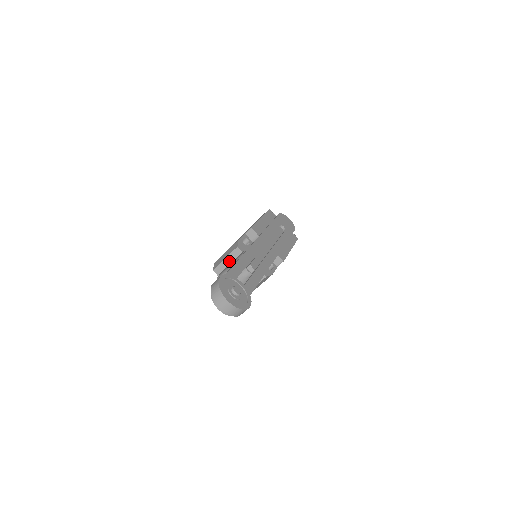
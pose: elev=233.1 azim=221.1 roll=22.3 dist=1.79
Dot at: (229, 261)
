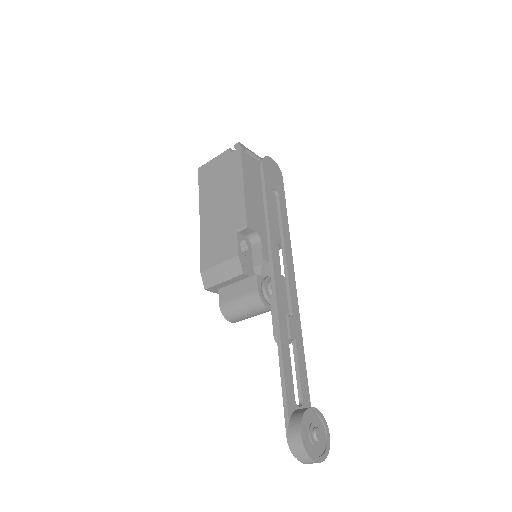
Dot at: (229, 283)
